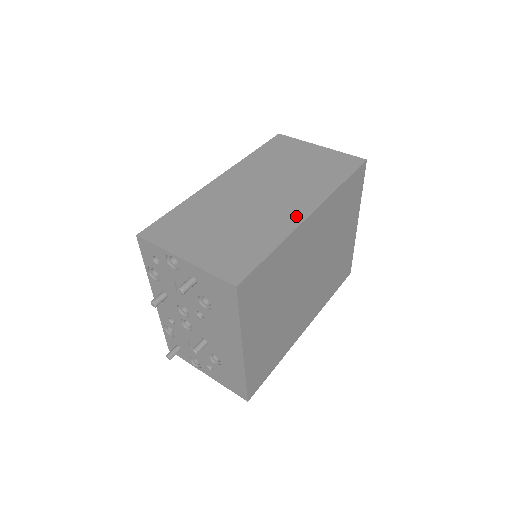
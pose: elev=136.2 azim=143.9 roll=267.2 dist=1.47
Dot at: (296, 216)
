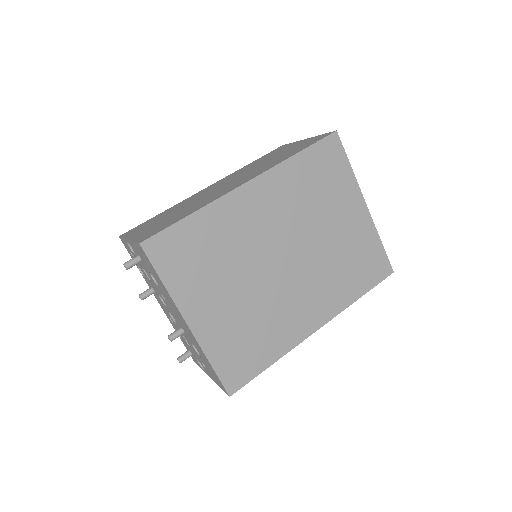
Dot at: (232, 188)
